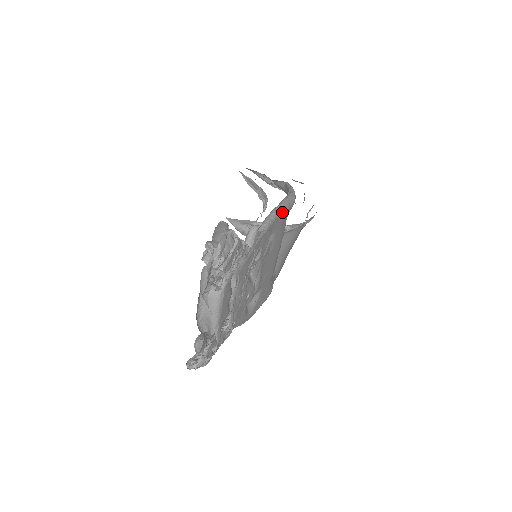
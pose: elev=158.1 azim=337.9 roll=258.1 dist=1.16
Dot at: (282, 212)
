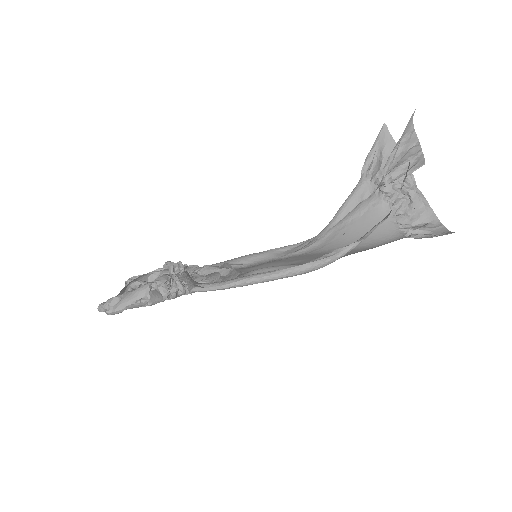
Dot at: (268, 281)
